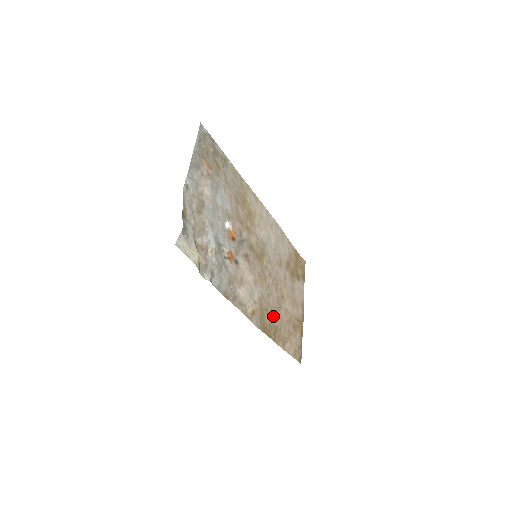
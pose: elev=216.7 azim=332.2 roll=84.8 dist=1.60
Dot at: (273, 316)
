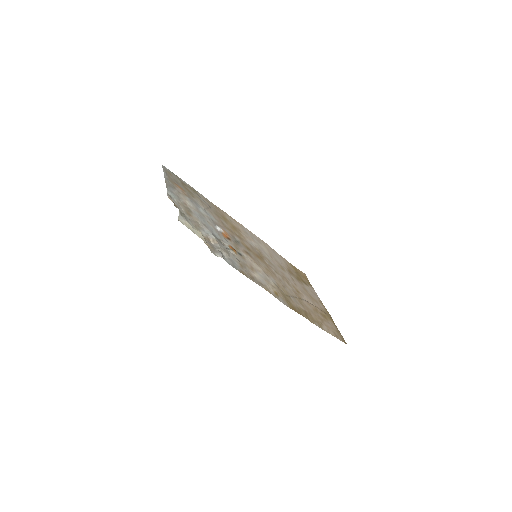
Dot at: (297, 303)
